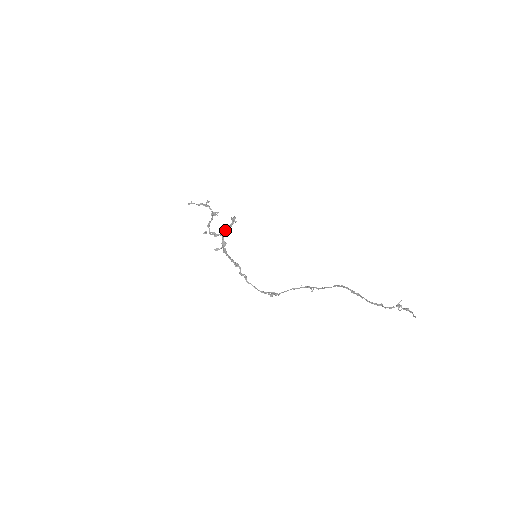
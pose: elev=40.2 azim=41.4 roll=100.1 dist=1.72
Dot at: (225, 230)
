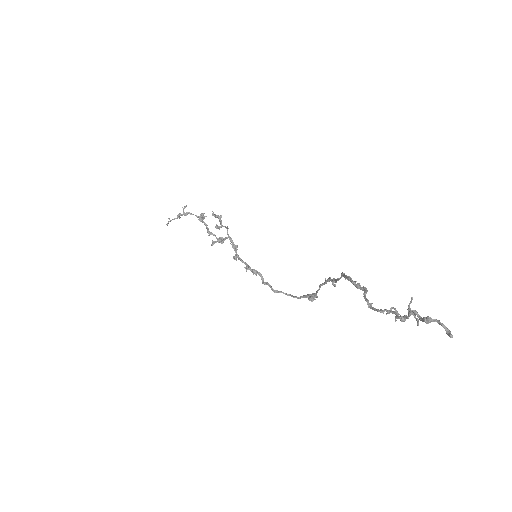
Dot at: occluded
